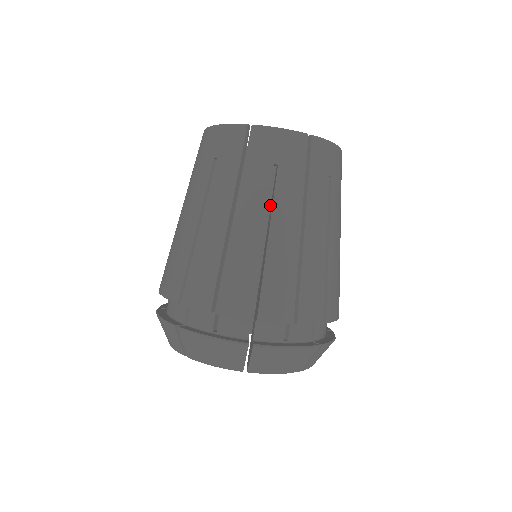
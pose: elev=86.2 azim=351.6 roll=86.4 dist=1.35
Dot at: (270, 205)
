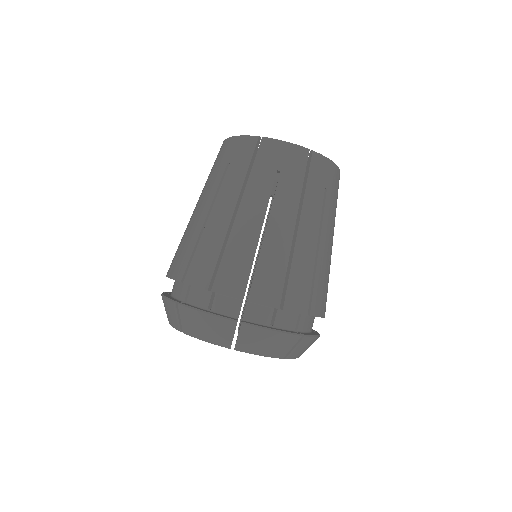
Dot at: occluded
